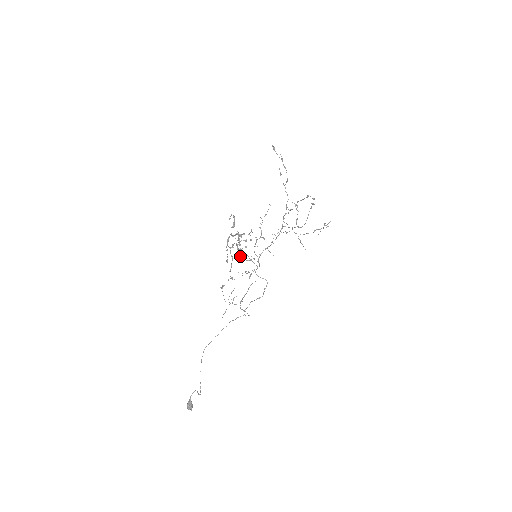
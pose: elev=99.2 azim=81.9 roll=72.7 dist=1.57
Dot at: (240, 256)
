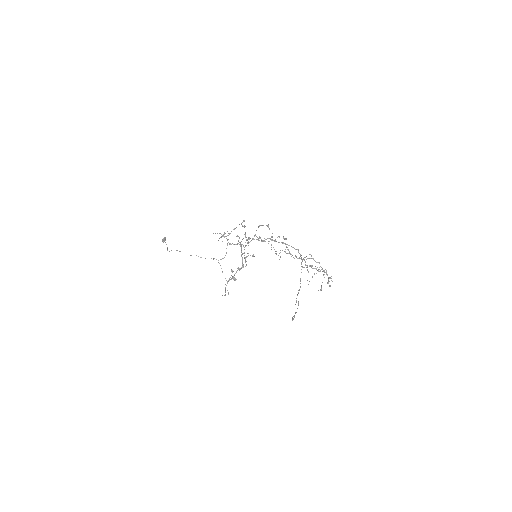
Dot at: (259, 226)
